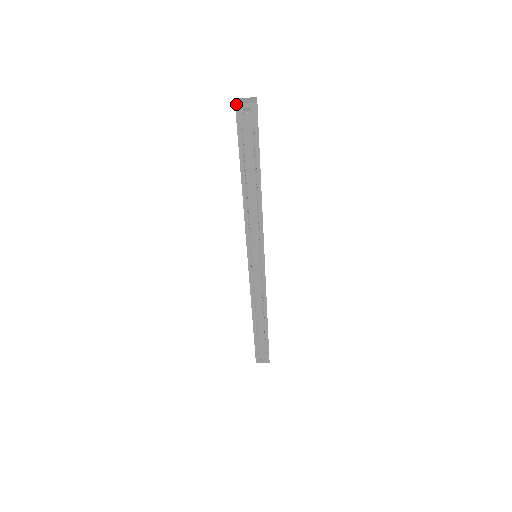
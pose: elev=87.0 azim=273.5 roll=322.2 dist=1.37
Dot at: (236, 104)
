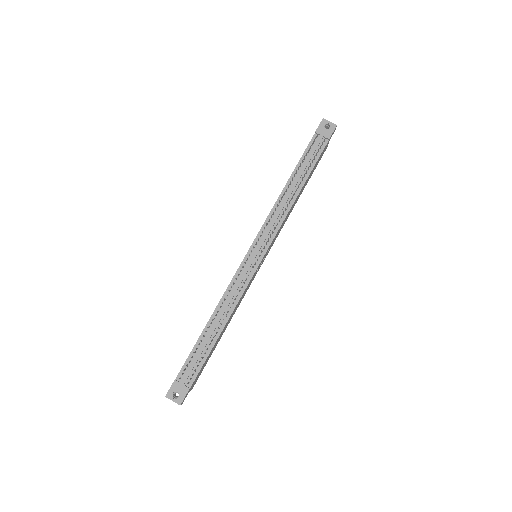
Dot at: (324, 119)
